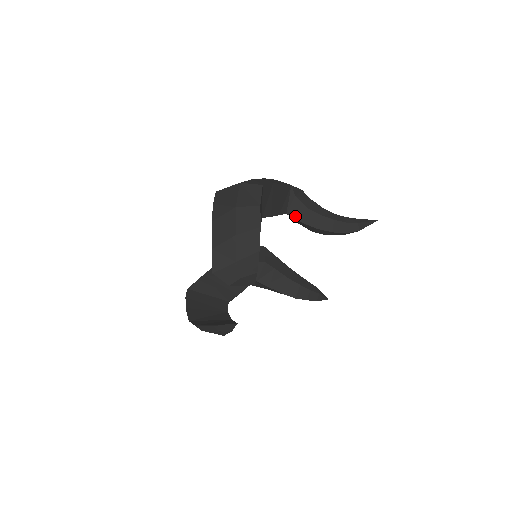
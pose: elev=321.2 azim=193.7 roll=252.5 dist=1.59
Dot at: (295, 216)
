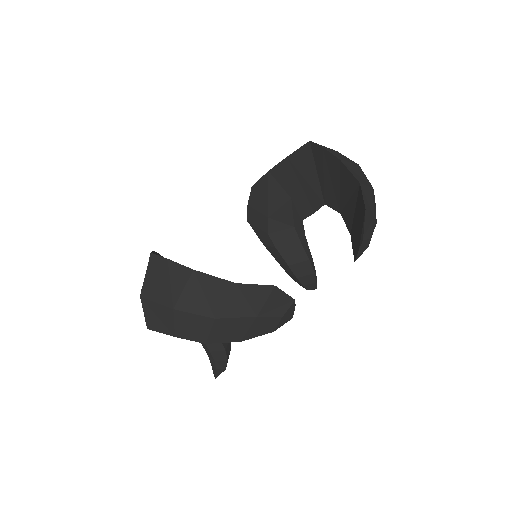
Dot at: (299, 235)
